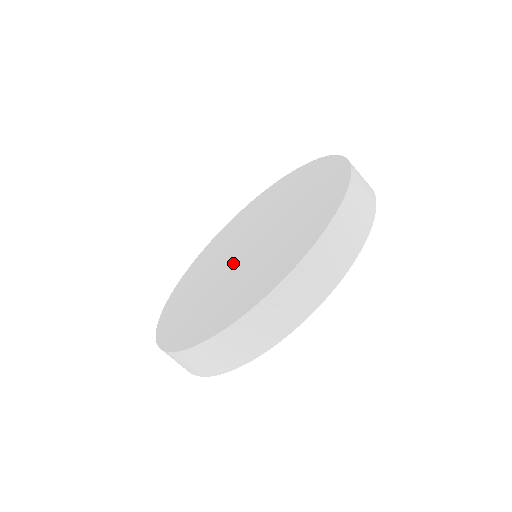
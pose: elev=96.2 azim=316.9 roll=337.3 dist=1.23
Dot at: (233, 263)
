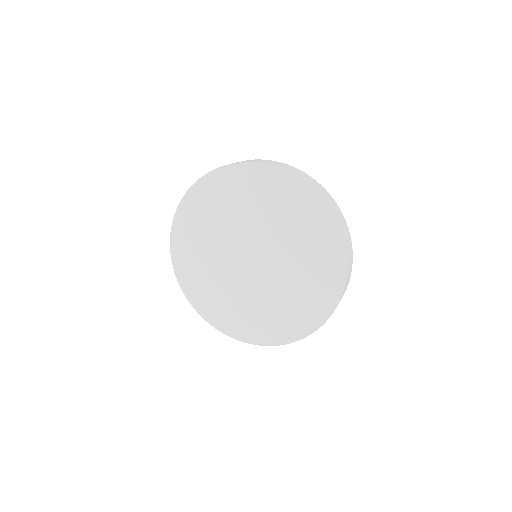
Dot at: (252, 276)
